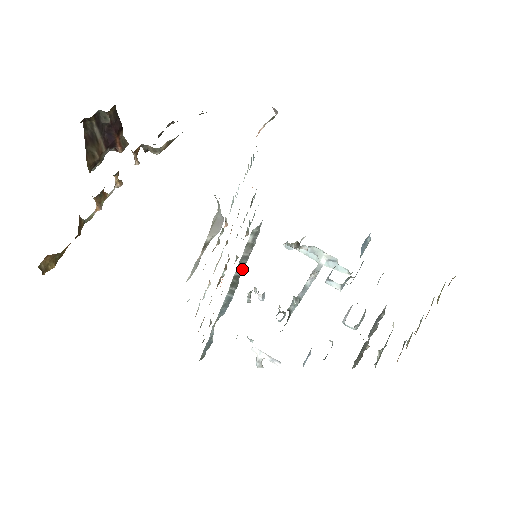
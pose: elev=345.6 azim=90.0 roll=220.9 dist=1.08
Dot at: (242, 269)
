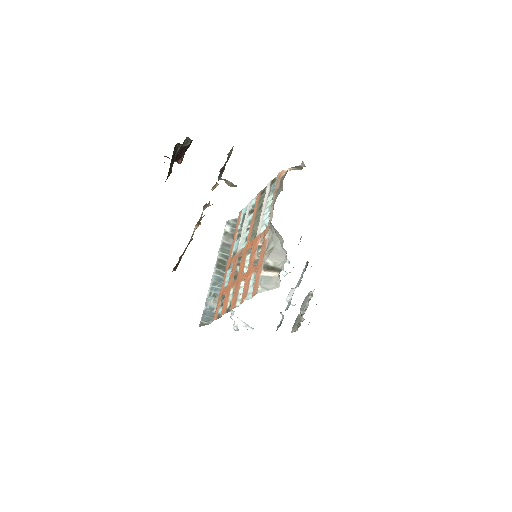
Dot at: occluded
